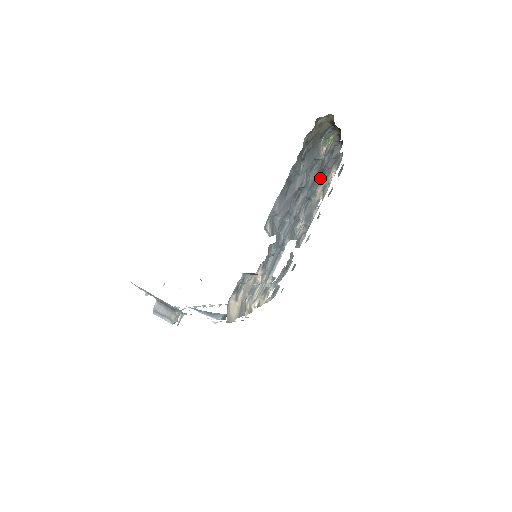
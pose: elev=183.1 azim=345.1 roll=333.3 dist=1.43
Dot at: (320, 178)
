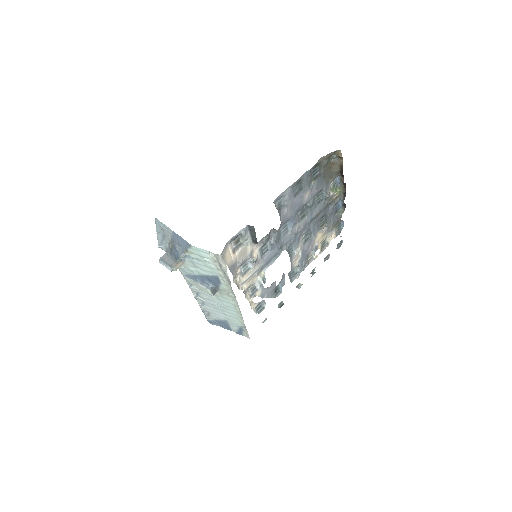
Dot at: (322, 225)
